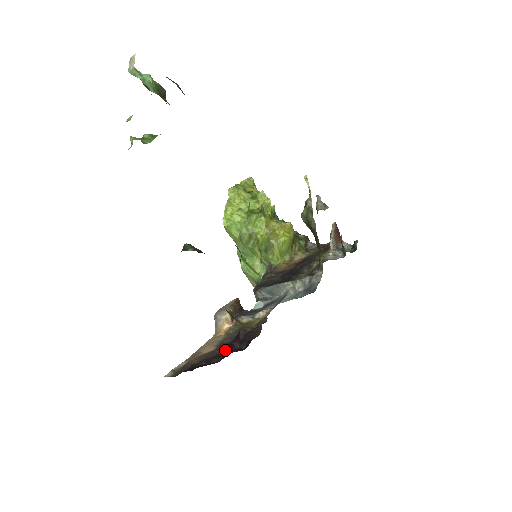
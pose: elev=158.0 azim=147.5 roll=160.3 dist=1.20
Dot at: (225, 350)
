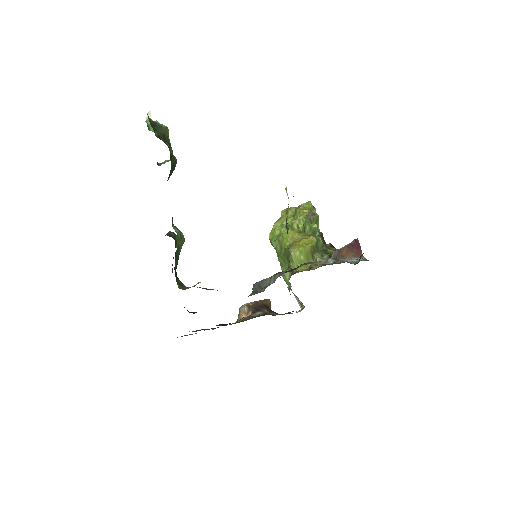
Dot at: occluded
